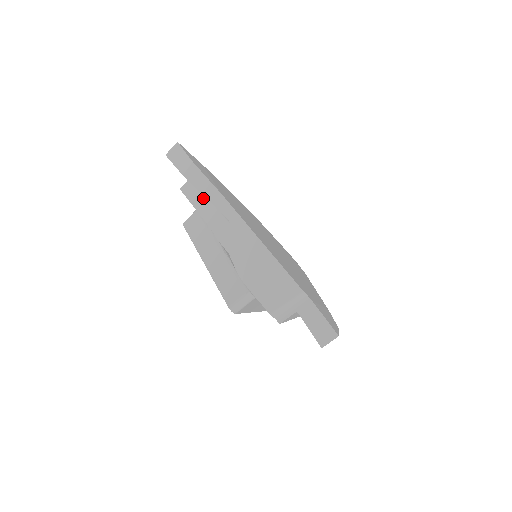
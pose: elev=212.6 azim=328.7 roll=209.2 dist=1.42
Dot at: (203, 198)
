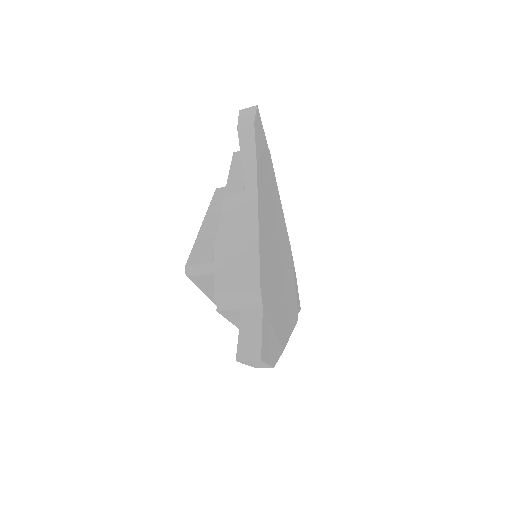
Dot at: occluded
